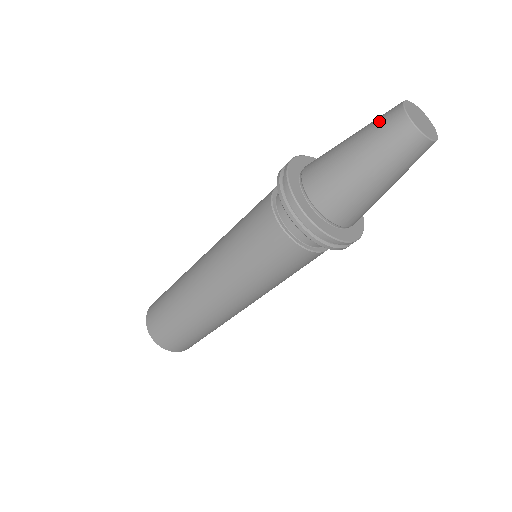
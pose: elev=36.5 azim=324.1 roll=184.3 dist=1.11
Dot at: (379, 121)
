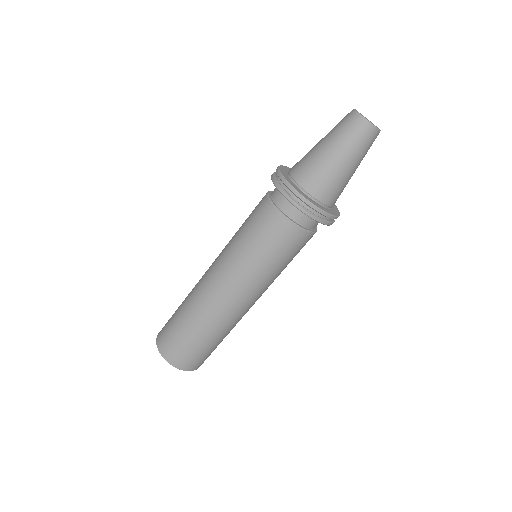
Dot at: (340, 123)
